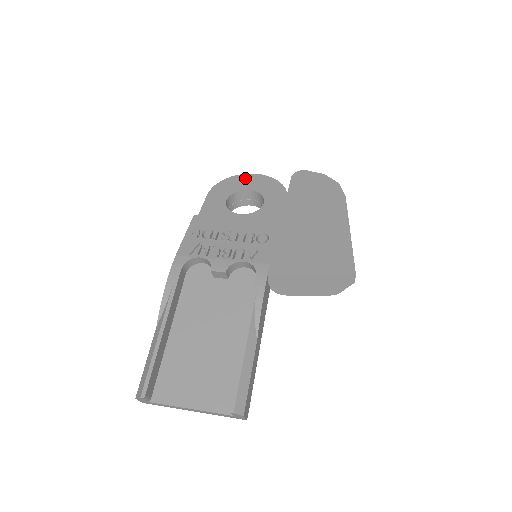
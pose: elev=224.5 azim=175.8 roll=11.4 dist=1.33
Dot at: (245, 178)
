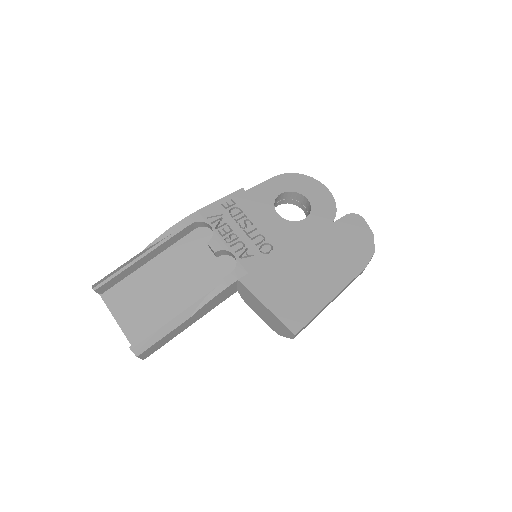
Dot at: (315, 185)
